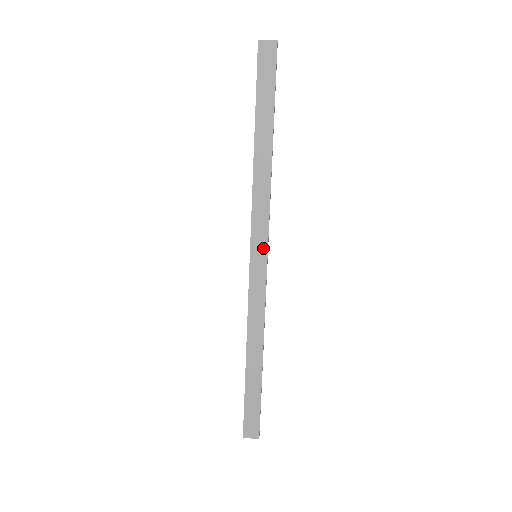
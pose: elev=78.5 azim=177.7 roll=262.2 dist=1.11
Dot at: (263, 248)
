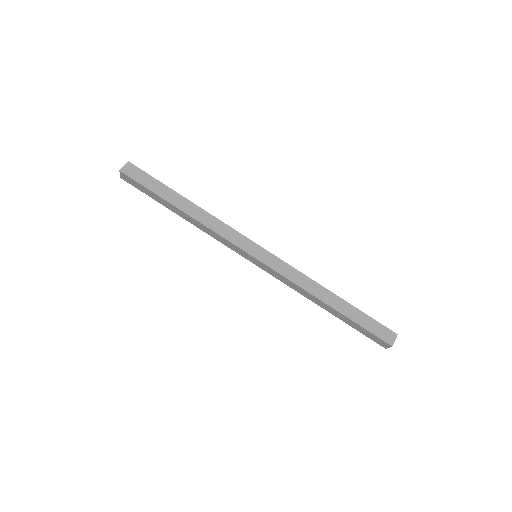
Dot at: (253, 246)
